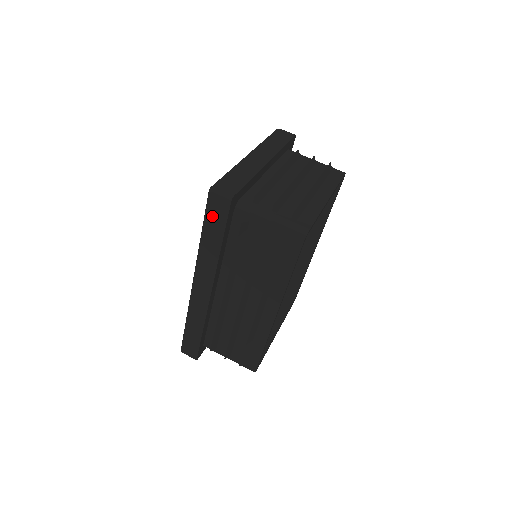
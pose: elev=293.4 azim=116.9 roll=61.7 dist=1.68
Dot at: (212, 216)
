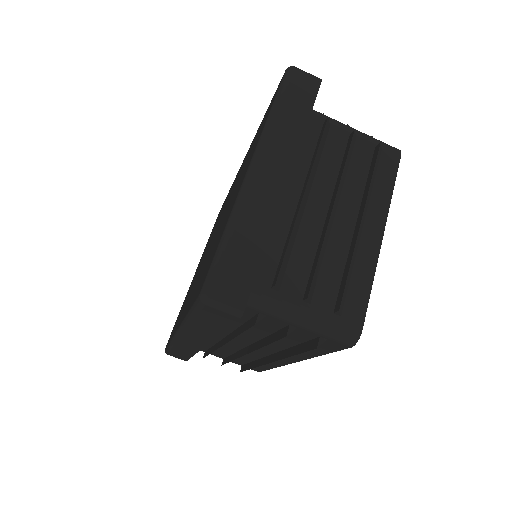
Dot at: (206, 316)
